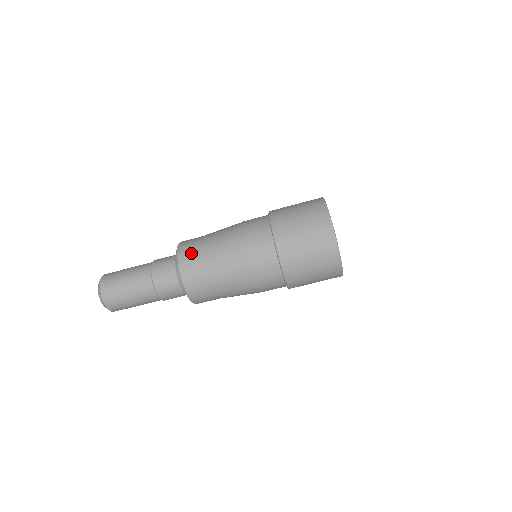
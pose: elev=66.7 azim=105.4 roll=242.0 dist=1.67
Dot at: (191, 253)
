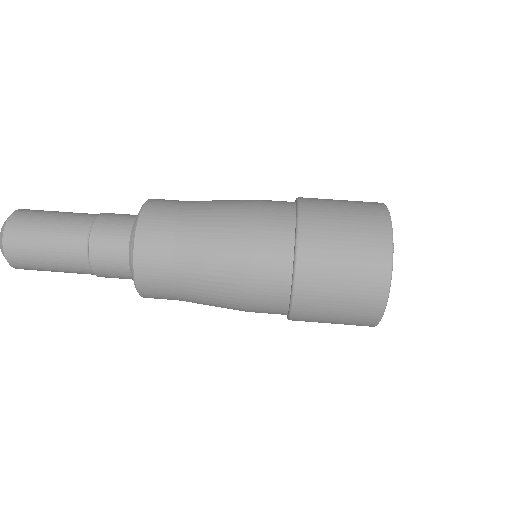
Dot at: (171, 200)
